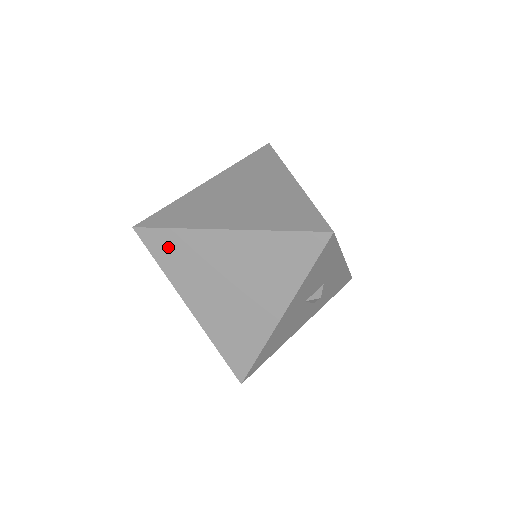
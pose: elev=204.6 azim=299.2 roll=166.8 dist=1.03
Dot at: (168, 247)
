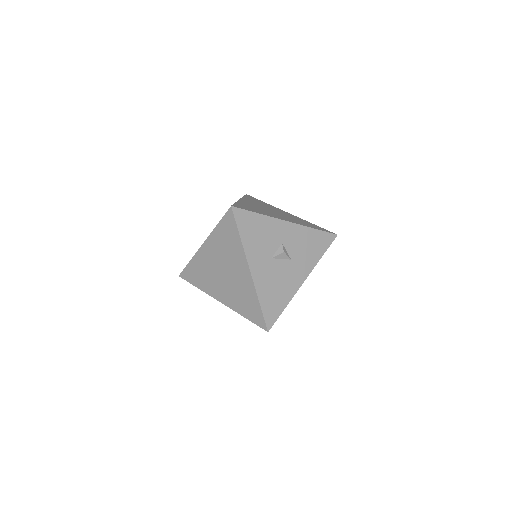
Dot at: (193, 274)
